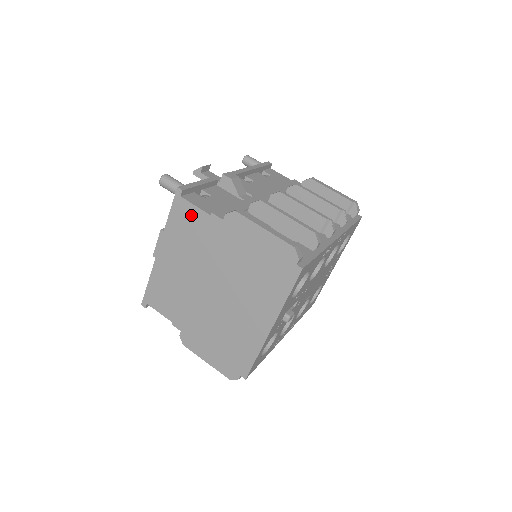
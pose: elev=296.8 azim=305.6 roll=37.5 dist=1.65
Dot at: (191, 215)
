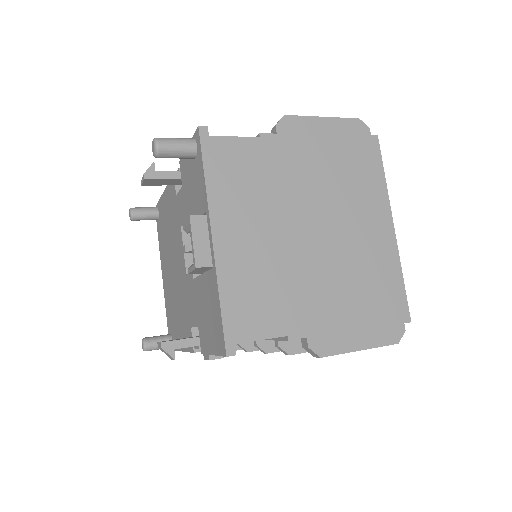
Dot at: (235, 152)
